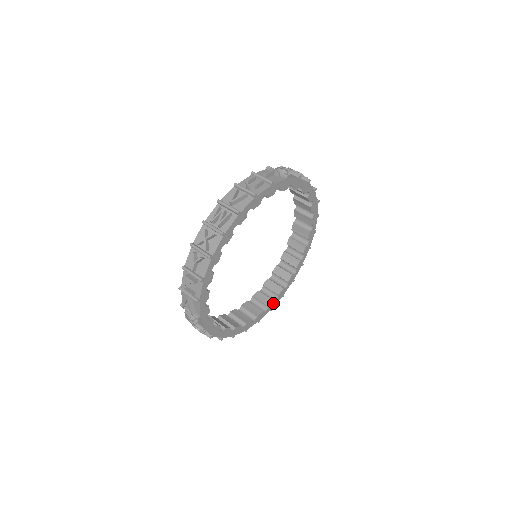
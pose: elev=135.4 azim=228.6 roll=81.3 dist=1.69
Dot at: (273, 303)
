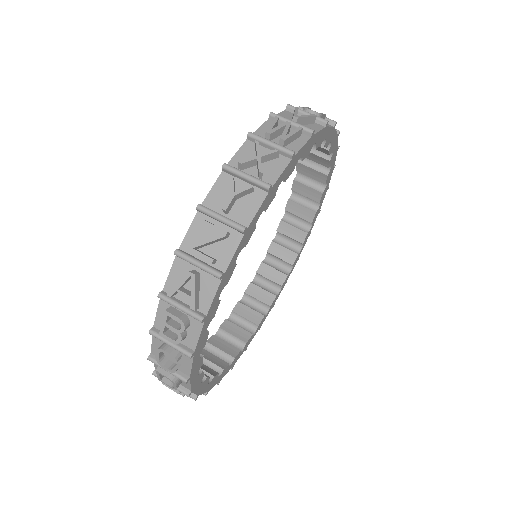
Dot at: (238, 355)
